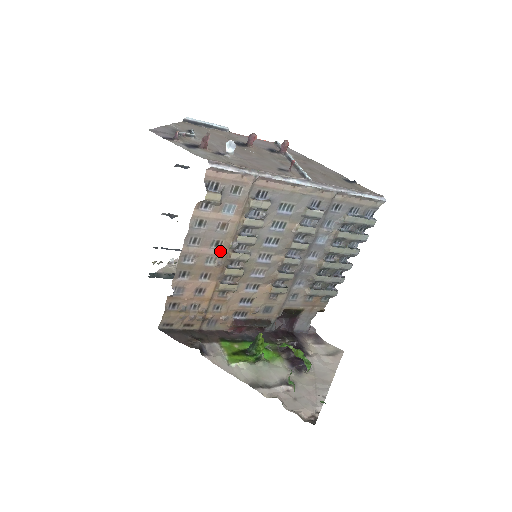
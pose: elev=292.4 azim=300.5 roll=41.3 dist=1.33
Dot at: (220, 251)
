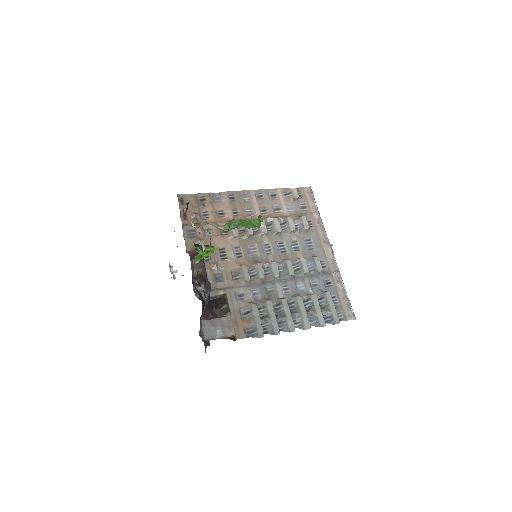
Dot at: (259, 214)
